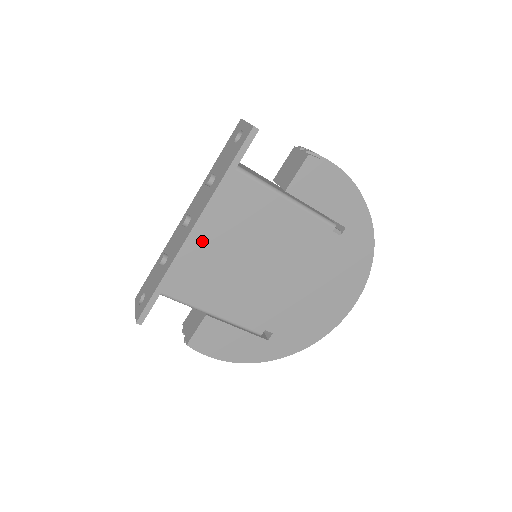
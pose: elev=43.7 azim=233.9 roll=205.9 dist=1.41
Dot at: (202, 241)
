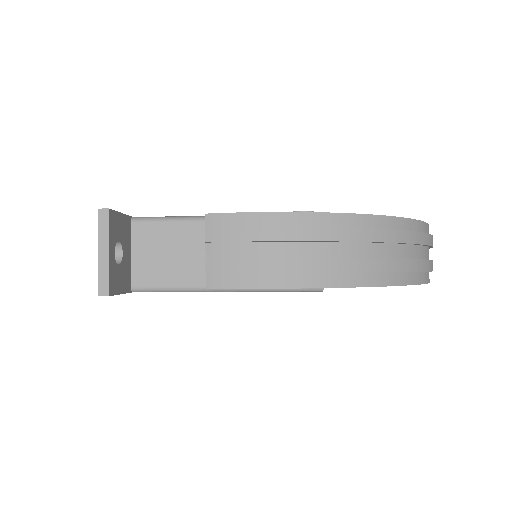
Dot at: occluded
